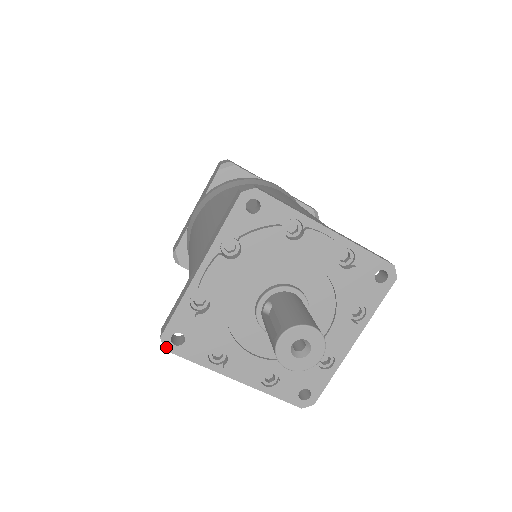
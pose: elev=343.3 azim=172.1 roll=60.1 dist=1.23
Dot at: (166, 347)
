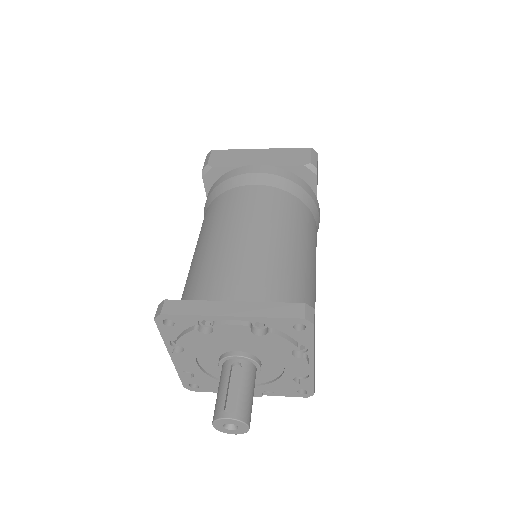
Dot at: (157, 319)
